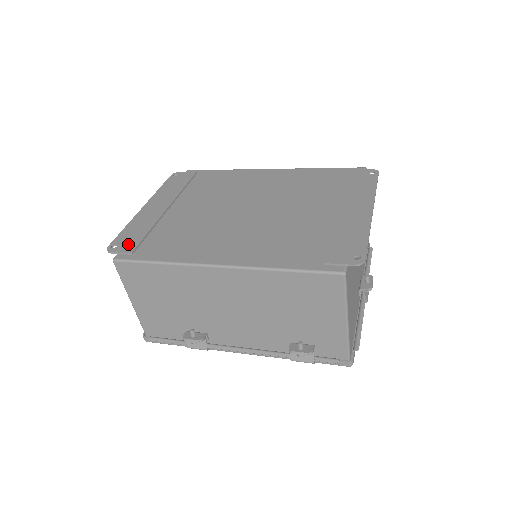
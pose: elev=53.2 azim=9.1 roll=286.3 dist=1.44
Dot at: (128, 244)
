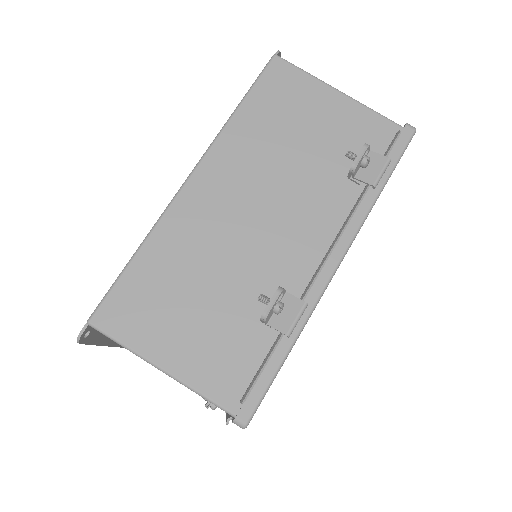
Dot at: occluded
